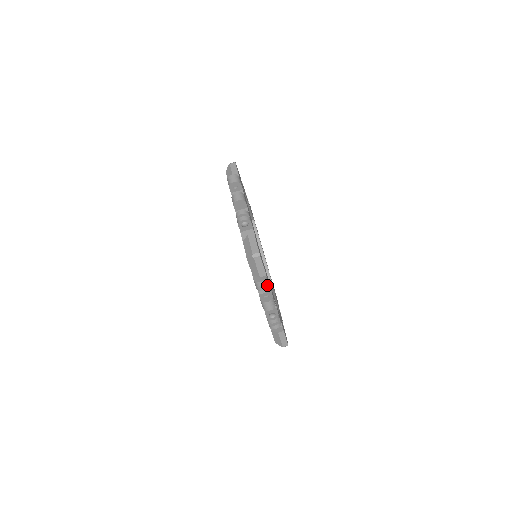
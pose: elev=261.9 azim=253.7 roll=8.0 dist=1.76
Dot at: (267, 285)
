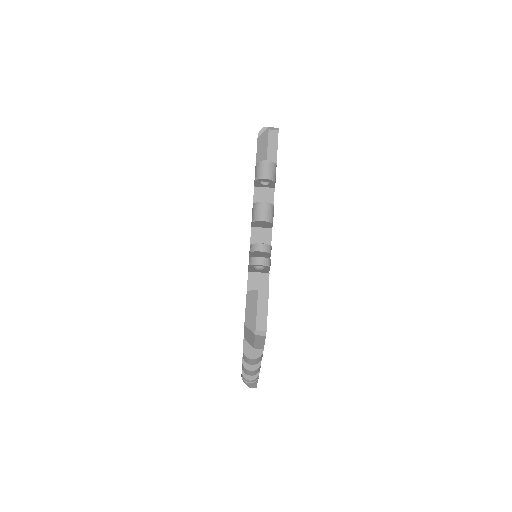
Dot at: (273, 175)
